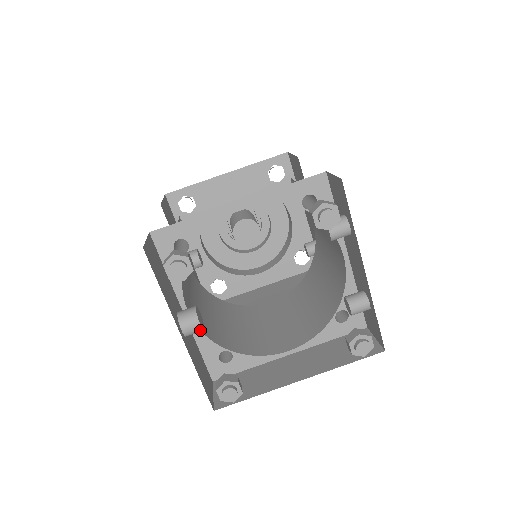
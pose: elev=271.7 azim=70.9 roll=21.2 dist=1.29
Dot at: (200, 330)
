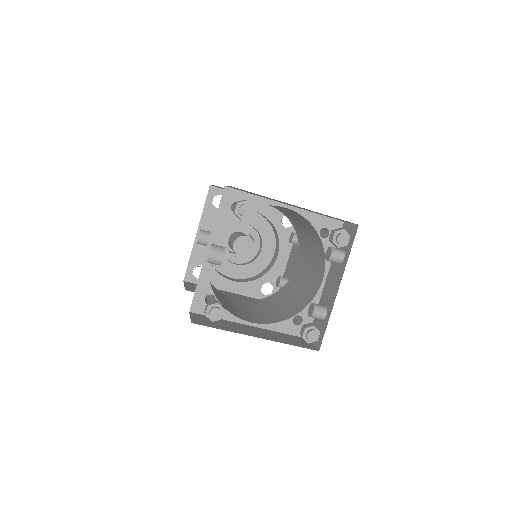
Dot at: (219, 263)
